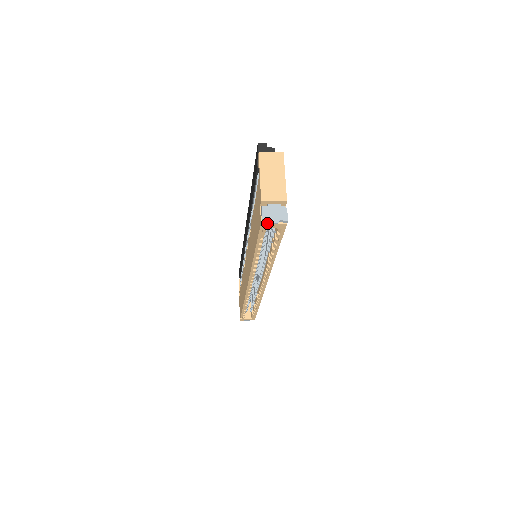
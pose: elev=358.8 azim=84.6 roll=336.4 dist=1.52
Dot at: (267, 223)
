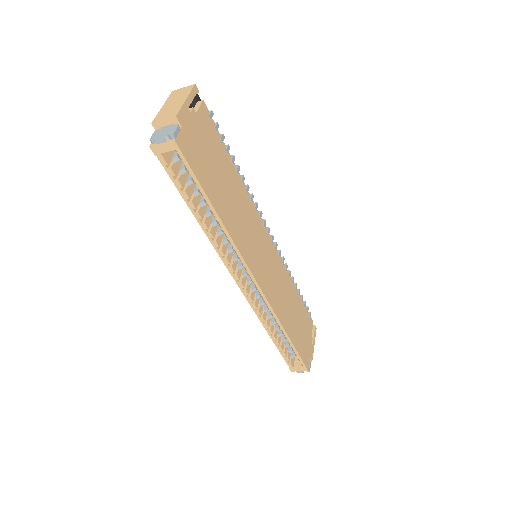
Dot at: (155, 144)
